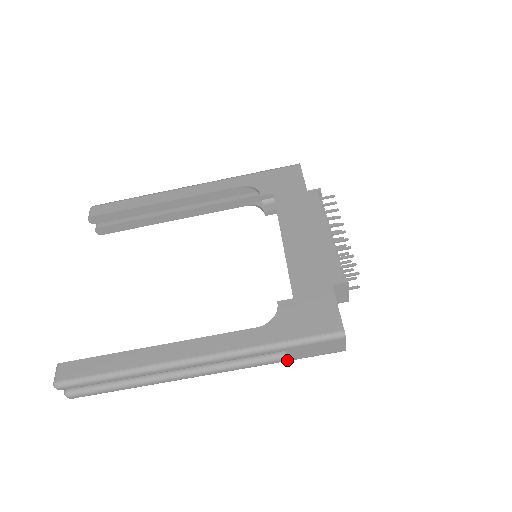
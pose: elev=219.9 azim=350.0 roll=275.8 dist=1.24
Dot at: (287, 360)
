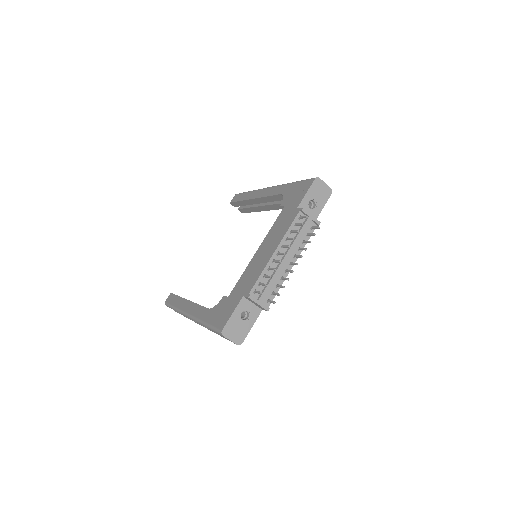
Dot at: (221, 336)
